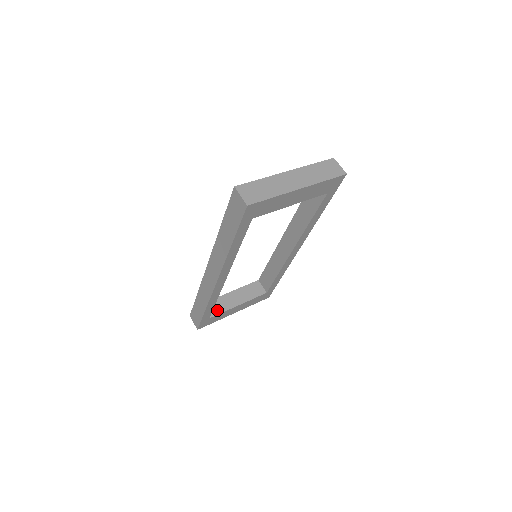
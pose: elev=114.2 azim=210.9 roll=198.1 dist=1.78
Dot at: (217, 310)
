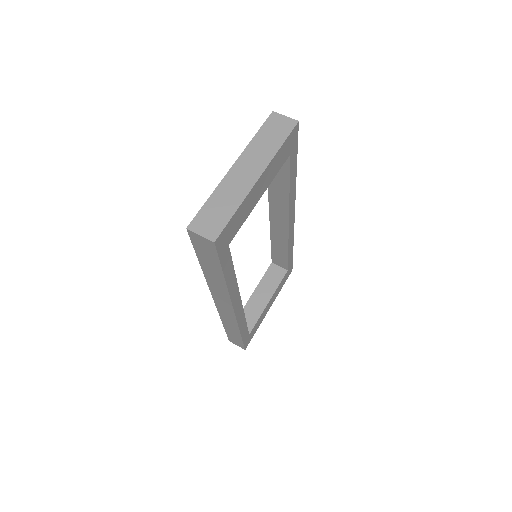
Dot at: (251, 321)
